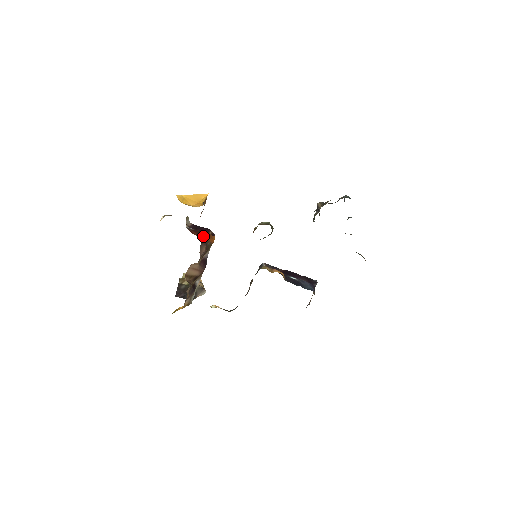
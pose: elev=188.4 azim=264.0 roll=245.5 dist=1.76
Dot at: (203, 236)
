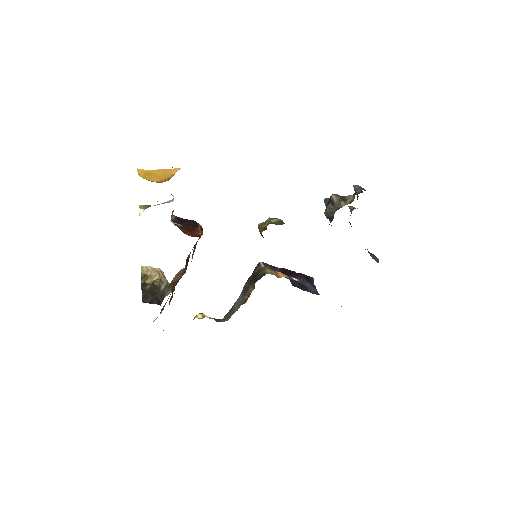
Dot at: occluded
